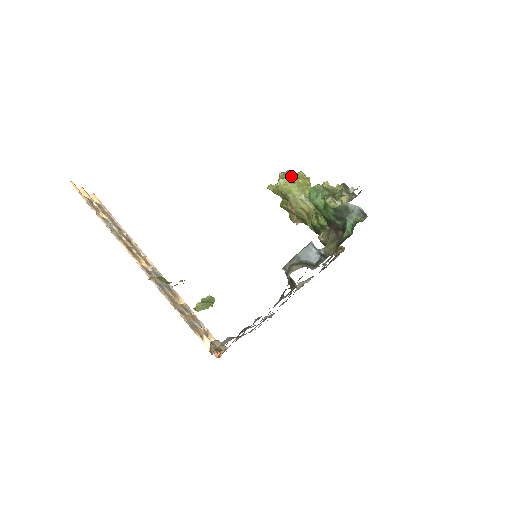
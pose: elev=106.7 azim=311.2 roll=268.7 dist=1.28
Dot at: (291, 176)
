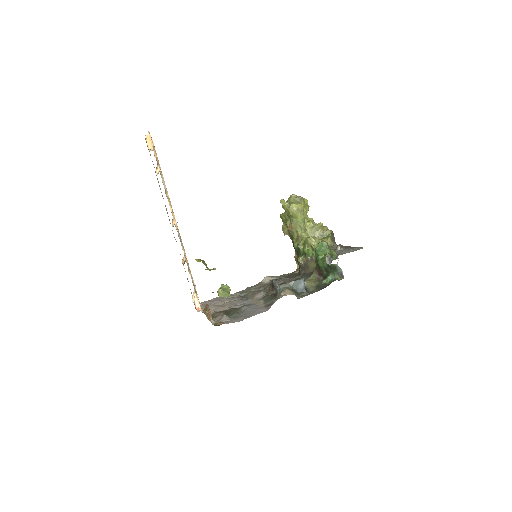
Dot at: (301, 204)
